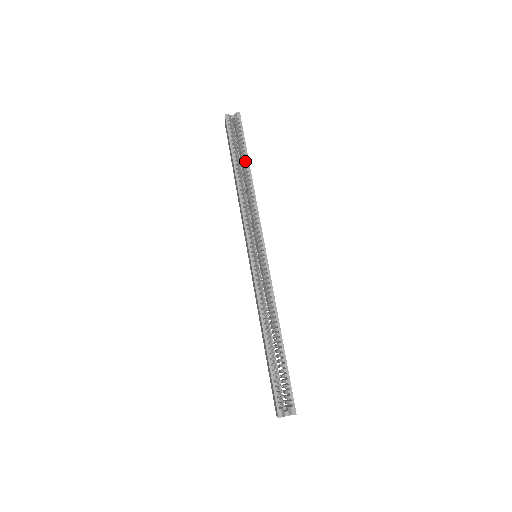
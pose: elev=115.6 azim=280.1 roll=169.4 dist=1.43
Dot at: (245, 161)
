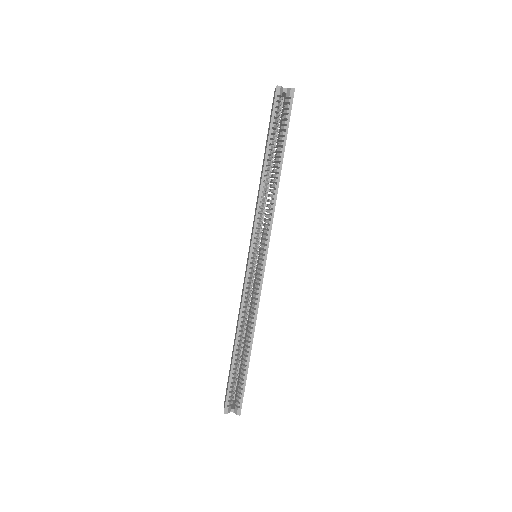
Dot at: (279, 154)
